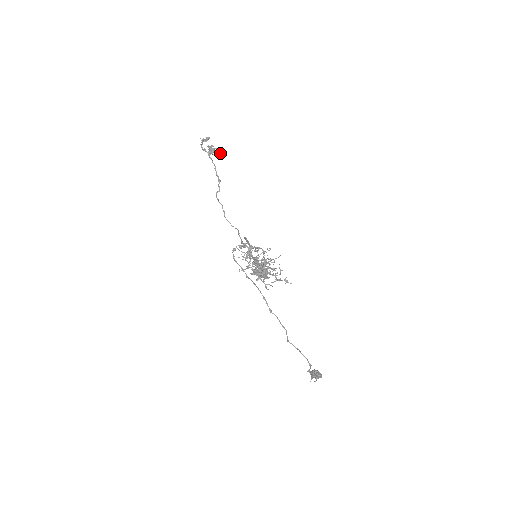
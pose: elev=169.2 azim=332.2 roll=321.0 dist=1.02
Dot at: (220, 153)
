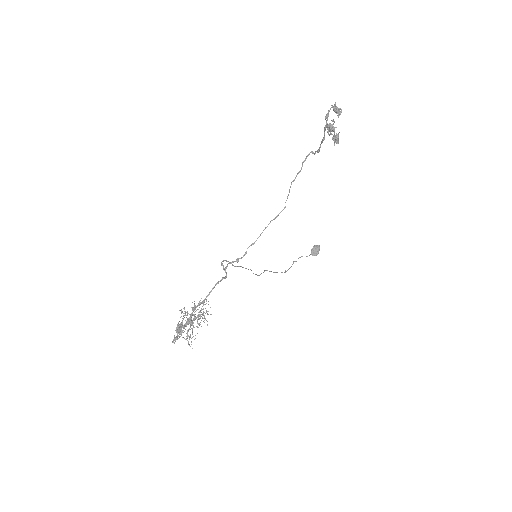
Dot at: (335, 139)
